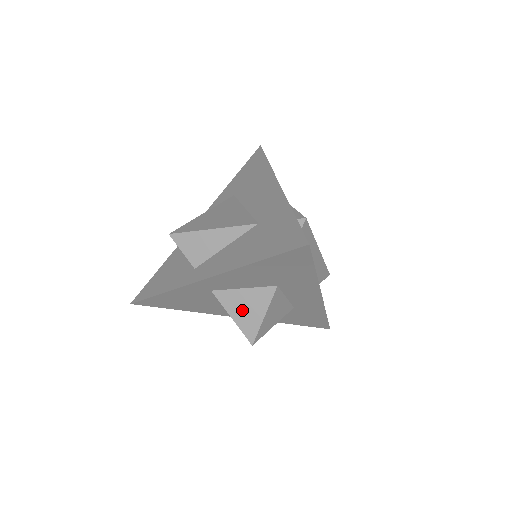
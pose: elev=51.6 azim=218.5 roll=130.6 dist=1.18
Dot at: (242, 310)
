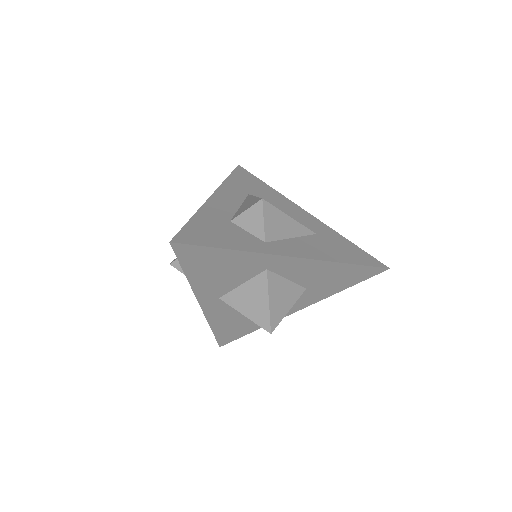
Dot at: (279, 298)
